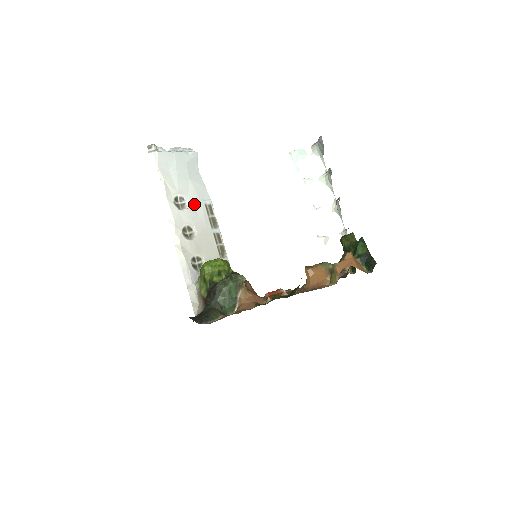
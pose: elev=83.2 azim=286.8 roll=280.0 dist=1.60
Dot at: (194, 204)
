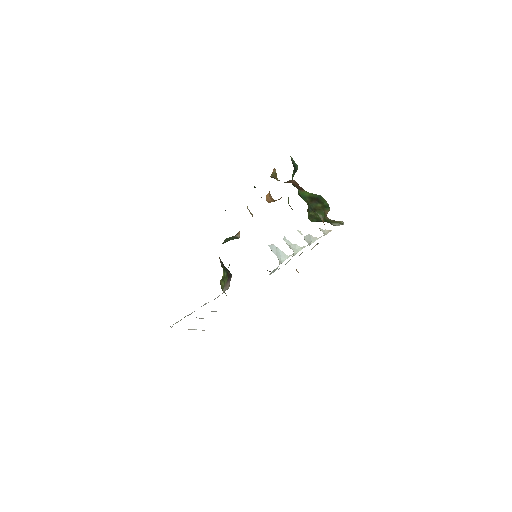
Dot at: occluded
